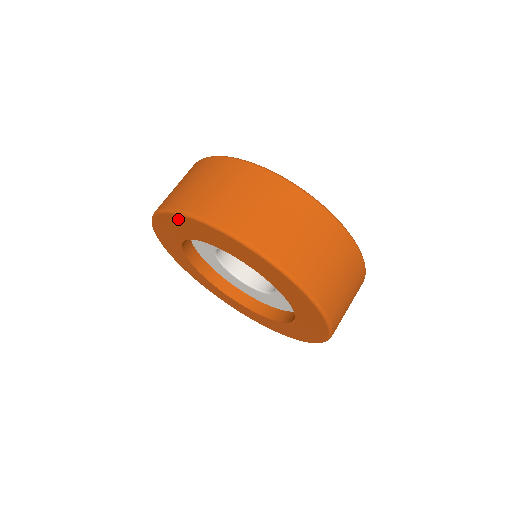
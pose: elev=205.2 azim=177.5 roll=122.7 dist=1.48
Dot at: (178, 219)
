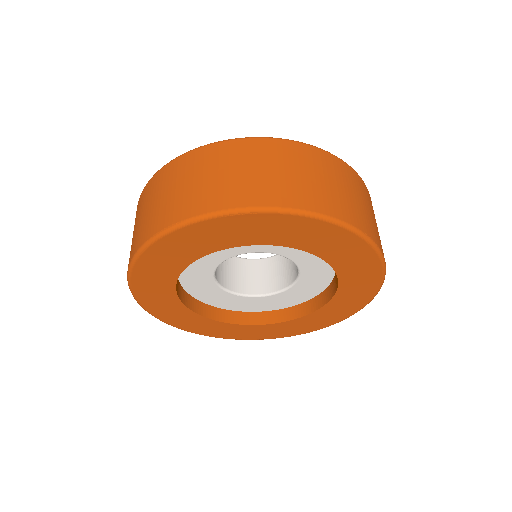
Dot at: (148, 259)
